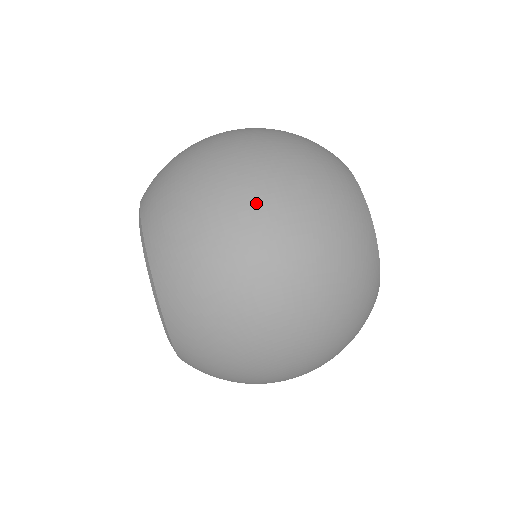
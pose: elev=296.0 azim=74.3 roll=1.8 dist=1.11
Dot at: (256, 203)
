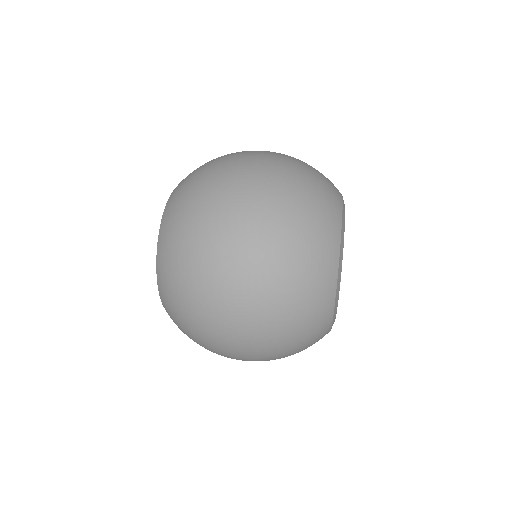
Dot at: occluded
